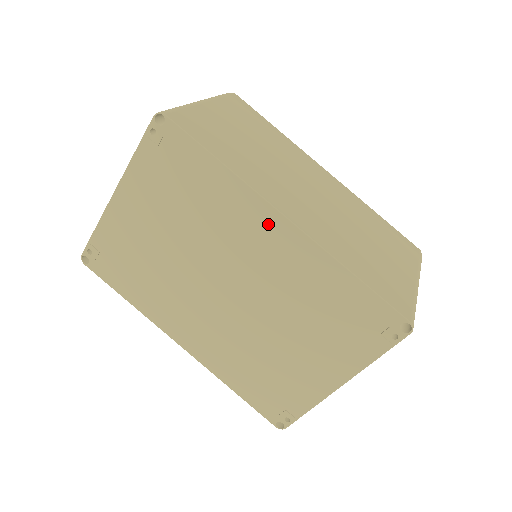
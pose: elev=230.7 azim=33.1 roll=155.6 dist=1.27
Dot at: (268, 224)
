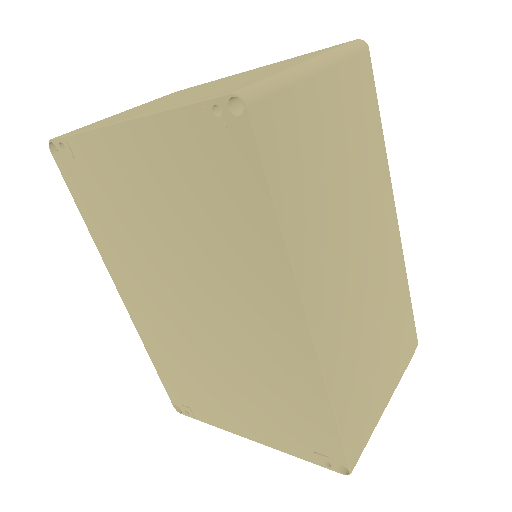
Dot at: (284, 310)
